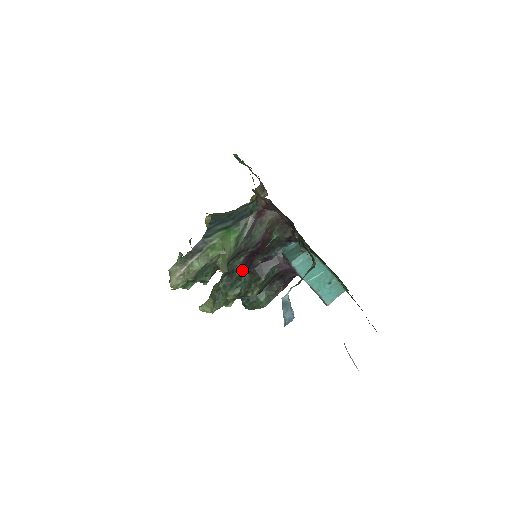
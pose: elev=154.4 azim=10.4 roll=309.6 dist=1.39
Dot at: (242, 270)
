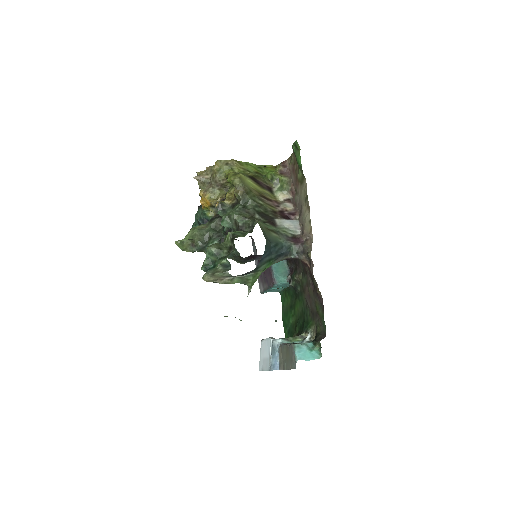
Dot at: (236, 252)
